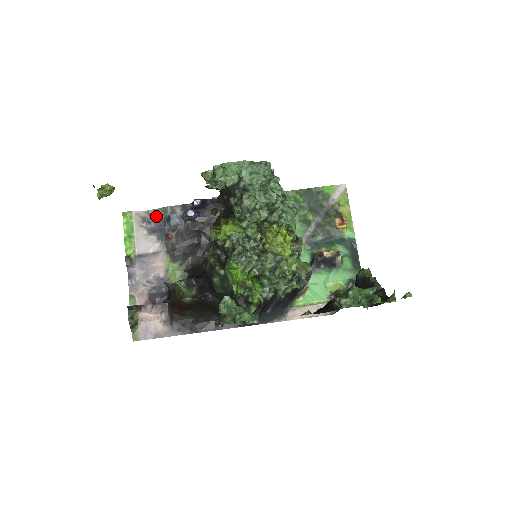
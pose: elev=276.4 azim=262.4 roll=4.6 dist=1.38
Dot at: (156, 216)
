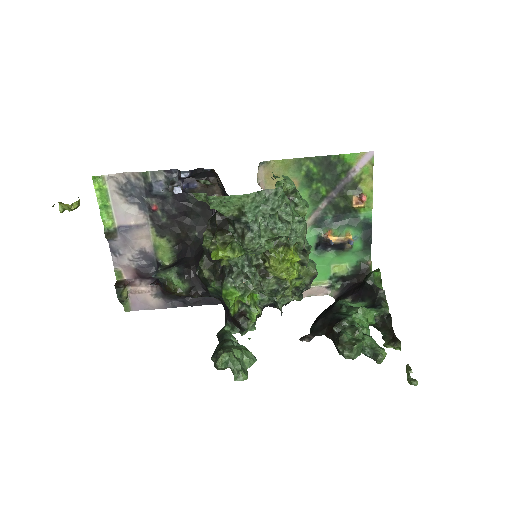
Dot at: (134, 181)
